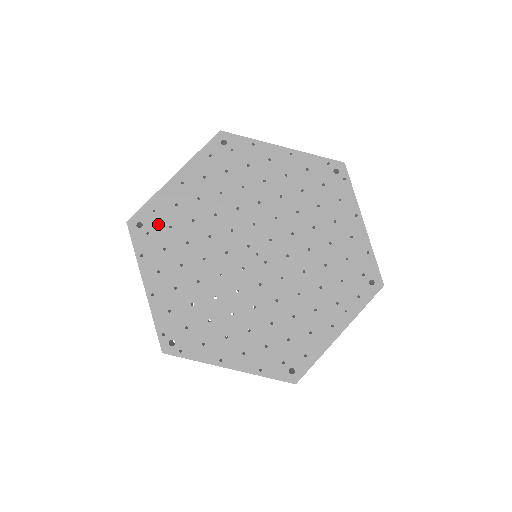
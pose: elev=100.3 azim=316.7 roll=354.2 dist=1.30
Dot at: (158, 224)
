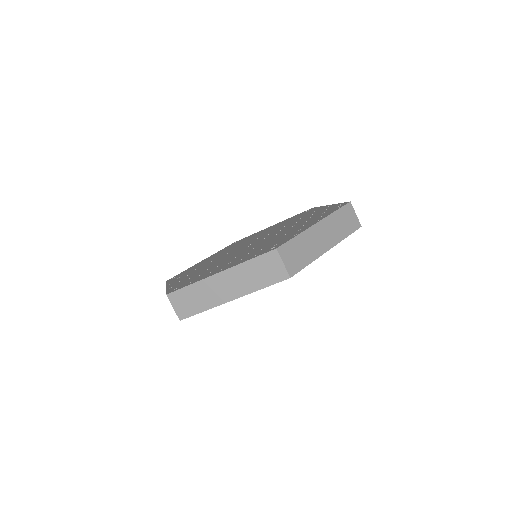
Dot at: occluded
